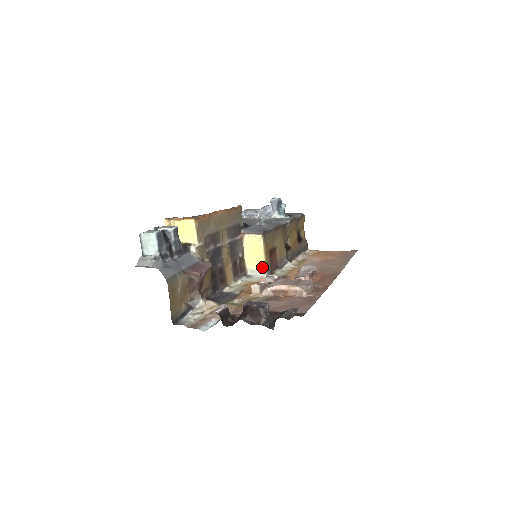
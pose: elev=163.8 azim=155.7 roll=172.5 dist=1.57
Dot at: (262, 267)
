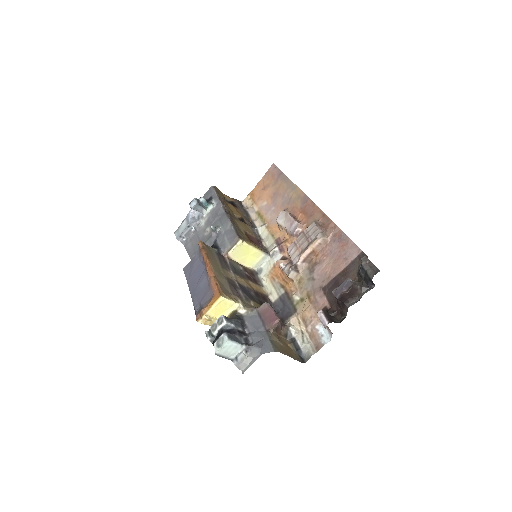
Dot at: (261, 255)
